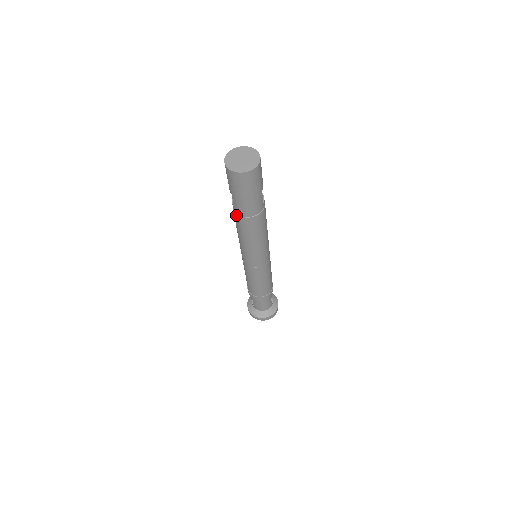
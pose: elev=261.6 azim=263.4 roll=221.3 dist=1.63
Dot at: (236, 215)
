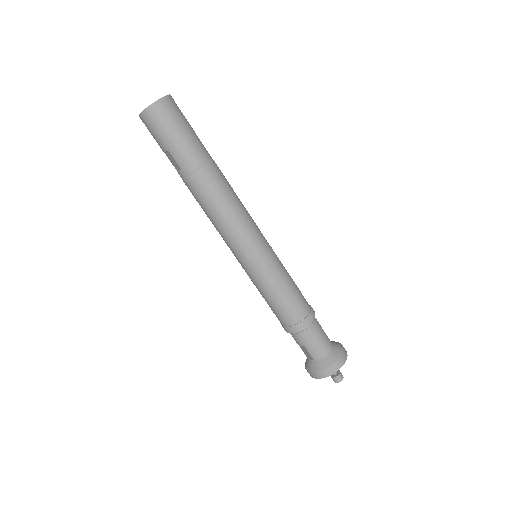
Dot at: (189, 179)
